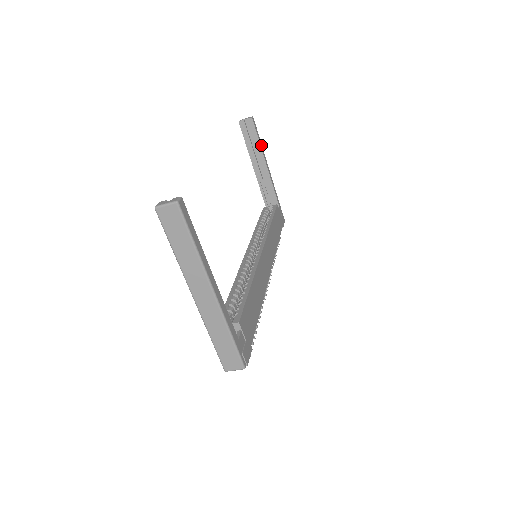
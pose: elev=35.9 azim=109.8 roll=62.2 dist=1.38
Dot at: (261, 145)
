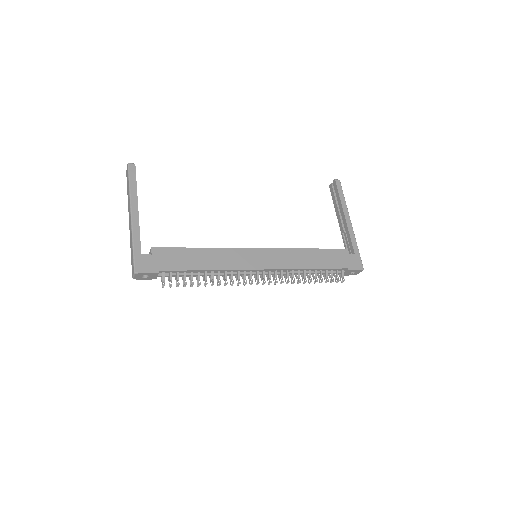
Dot at: (343, 201)
